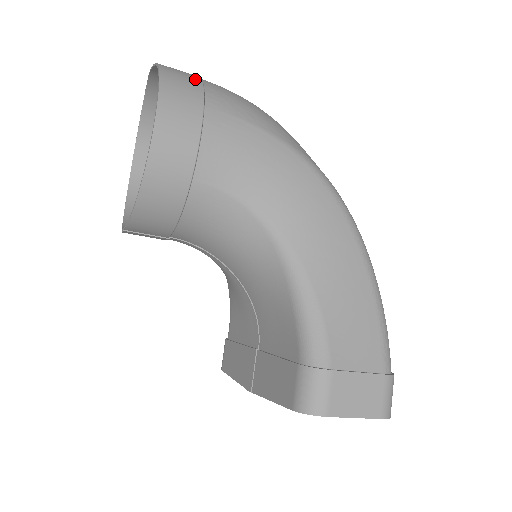
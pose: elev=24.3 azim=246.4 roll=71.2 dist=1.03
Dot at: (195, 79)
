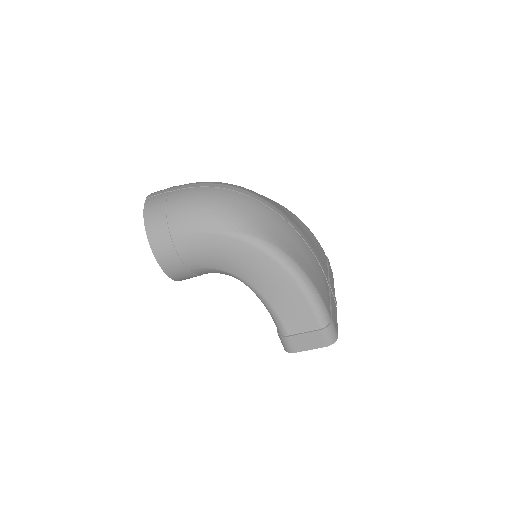
Dot at: (162, 218)
